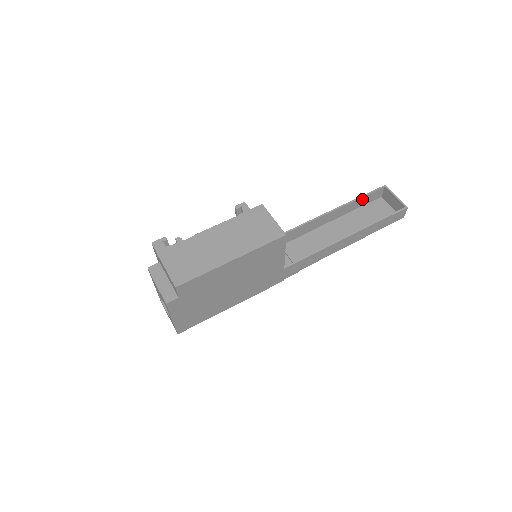
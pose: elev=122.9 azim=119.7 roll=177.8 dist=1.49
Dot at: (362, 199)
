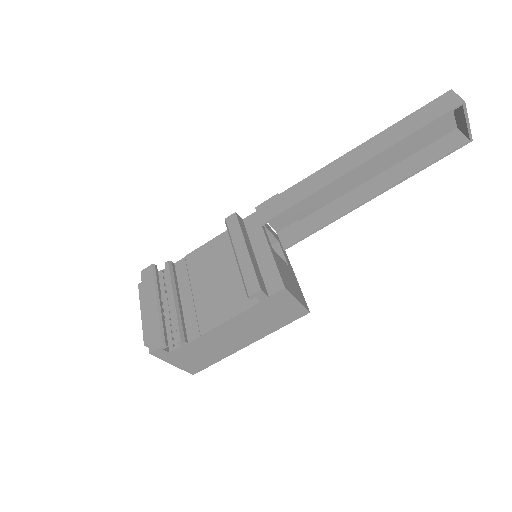
Dot at: (417, 126)
